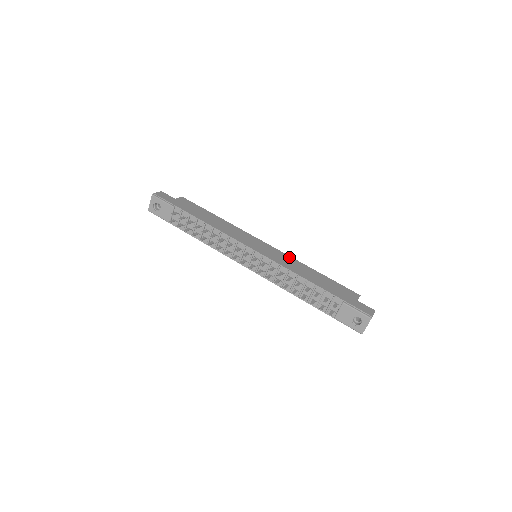
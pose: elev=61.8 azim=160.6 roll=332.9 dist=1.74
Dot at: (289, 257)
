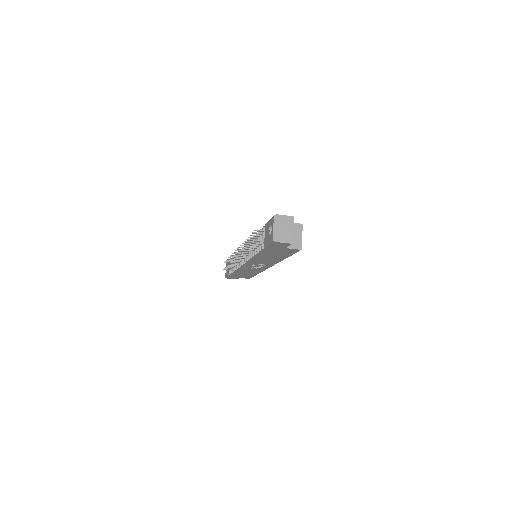
Dot at: occluded
